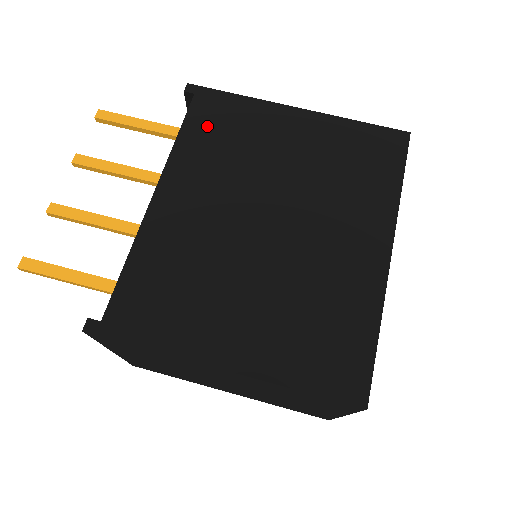
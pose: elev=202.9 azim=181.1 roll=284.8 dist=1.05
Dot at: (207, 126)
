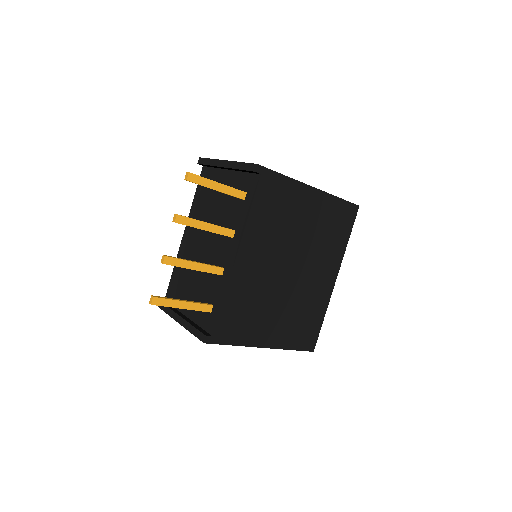
Dot at: (267, 203)
